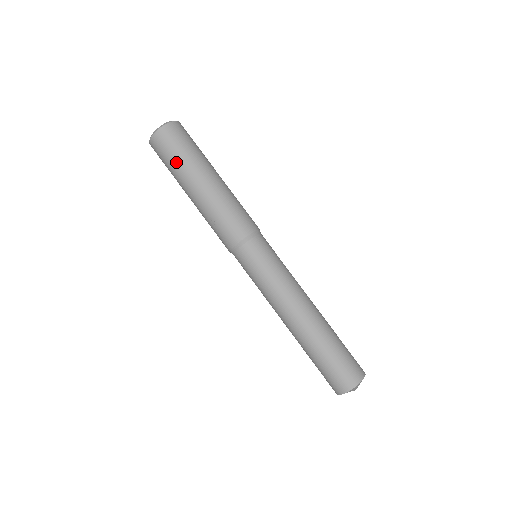
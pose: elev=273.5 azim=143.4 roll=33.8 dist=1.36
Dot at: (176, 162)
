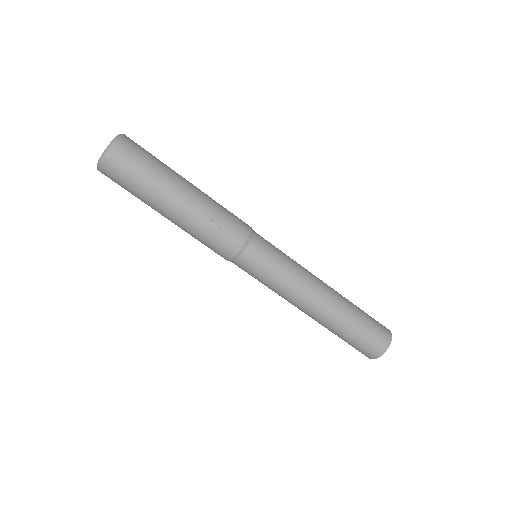
Dot at: (147, 175)
